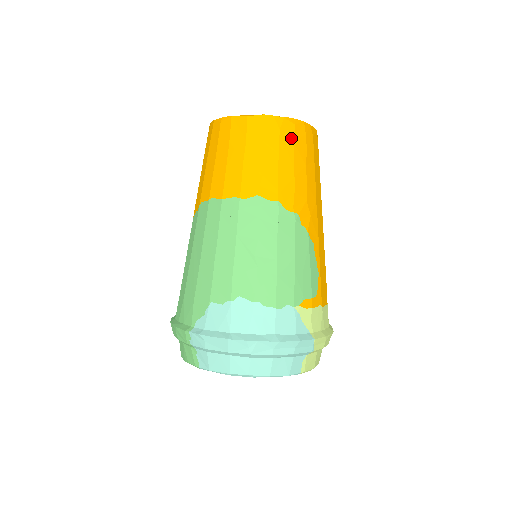
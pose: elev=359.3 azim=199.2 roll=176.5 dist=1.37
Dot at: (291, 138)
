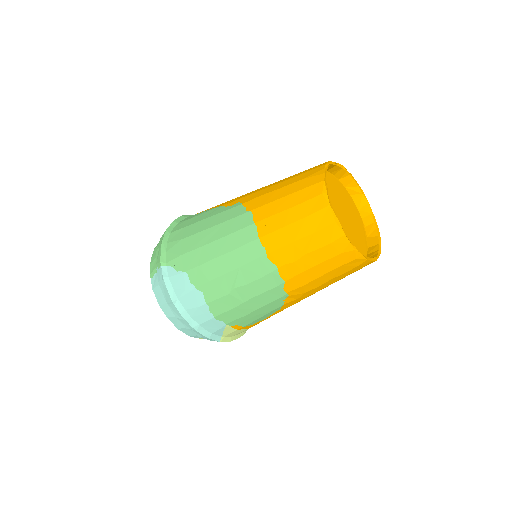
Dot at: (342, 263)
